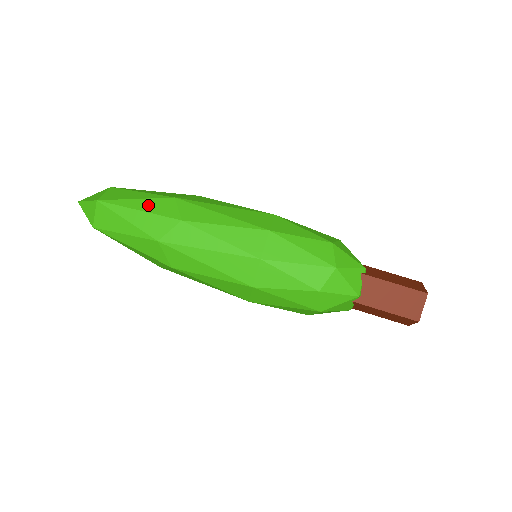
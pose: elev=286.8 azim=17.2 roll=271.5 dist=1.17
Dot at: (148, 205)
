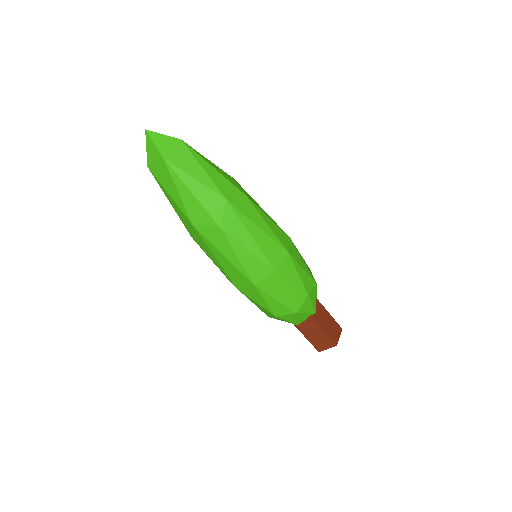
Dot at: (202, 193)
